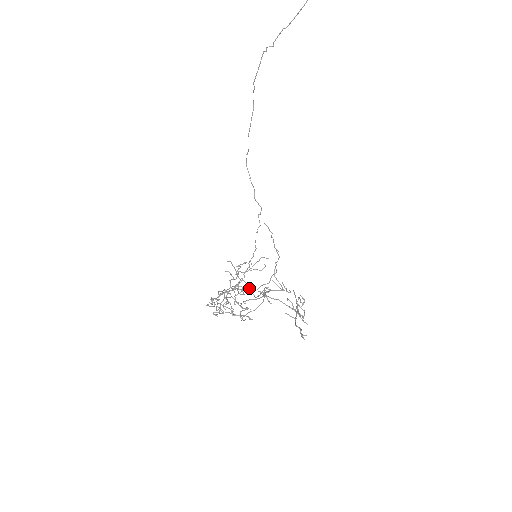
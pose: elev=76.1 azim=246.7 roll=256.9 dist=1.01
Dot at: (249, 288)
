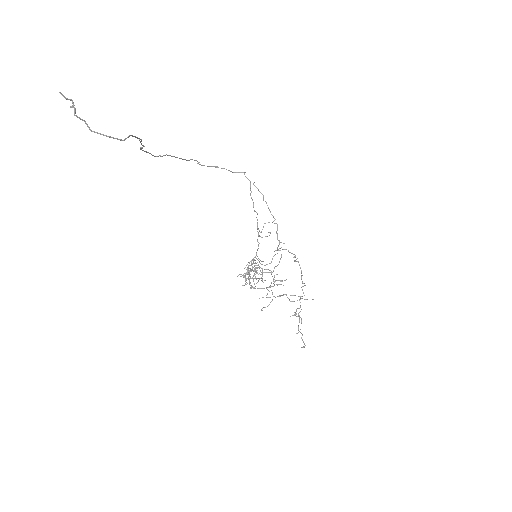
Dot at: (265, 265)
